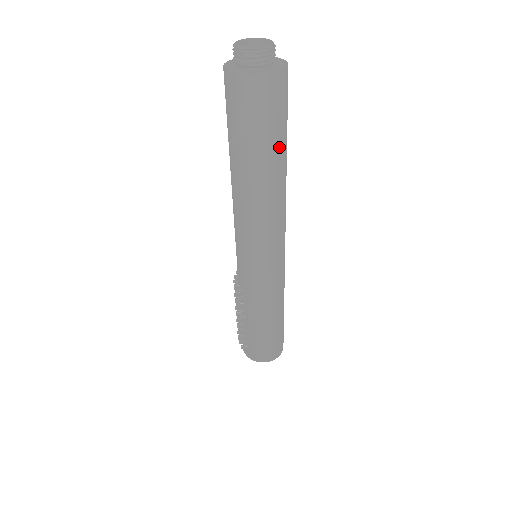
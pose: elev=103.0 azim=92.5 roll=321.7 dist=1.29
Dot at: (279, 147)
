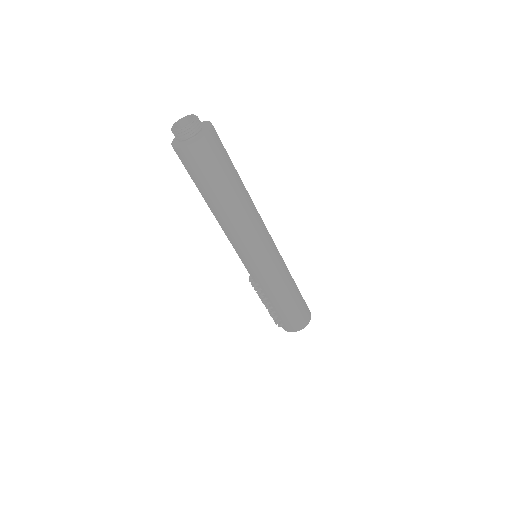
Dot at: (232, 178)
